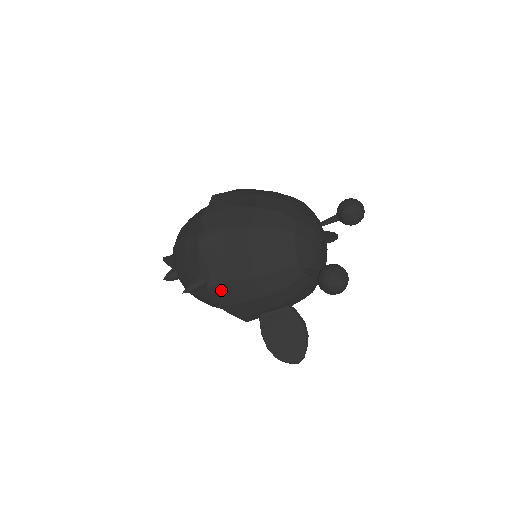
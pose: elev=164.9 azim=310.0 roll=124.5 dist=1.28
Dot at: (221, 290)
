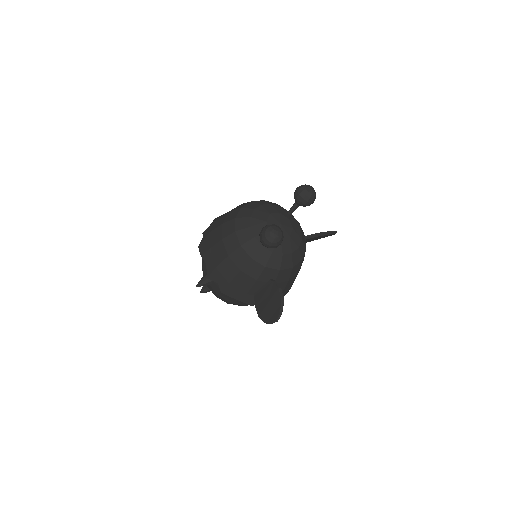
Dot at: (215, 276)
